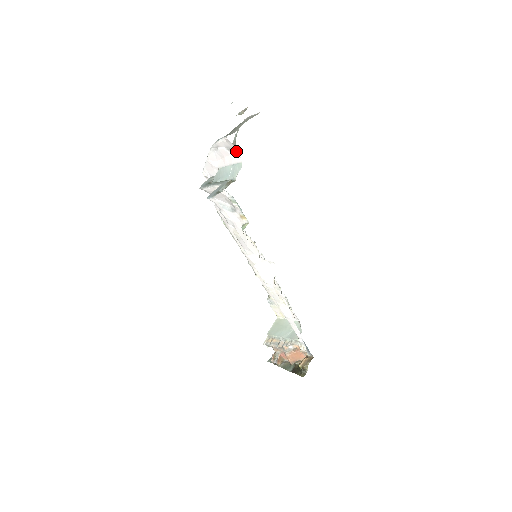
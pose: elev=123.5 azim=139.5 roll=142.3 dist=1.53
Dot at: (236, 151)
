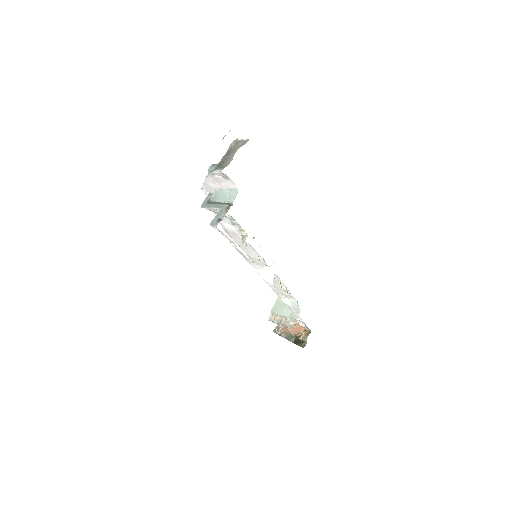
Dot at: (231, 180)
